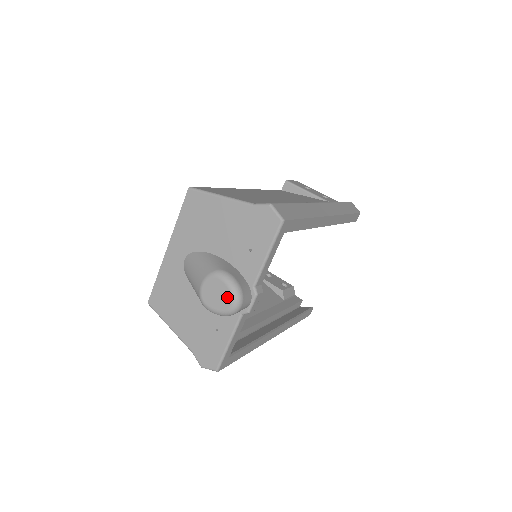
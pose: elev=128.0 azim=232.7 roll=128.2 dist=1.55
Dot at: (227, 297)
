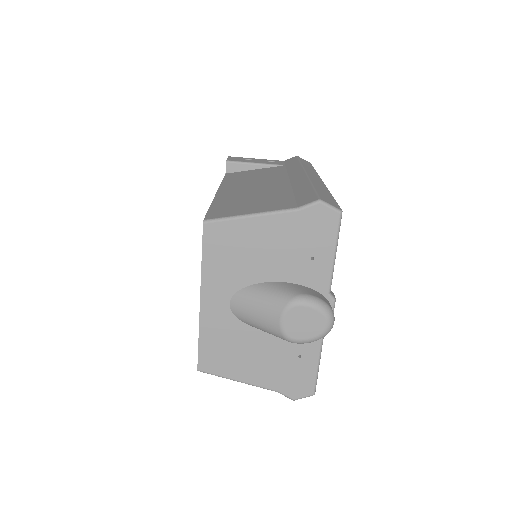
Dot at: (319, 320)
